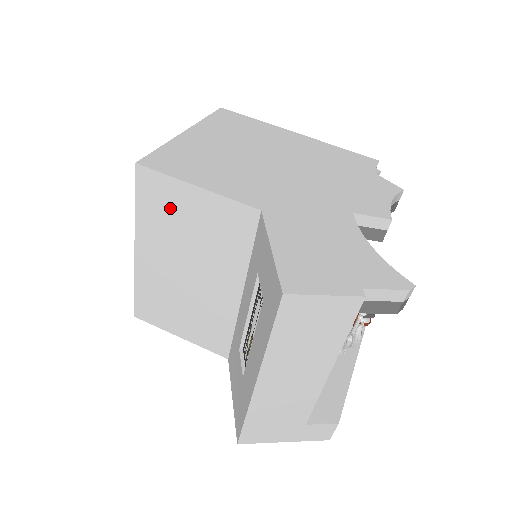
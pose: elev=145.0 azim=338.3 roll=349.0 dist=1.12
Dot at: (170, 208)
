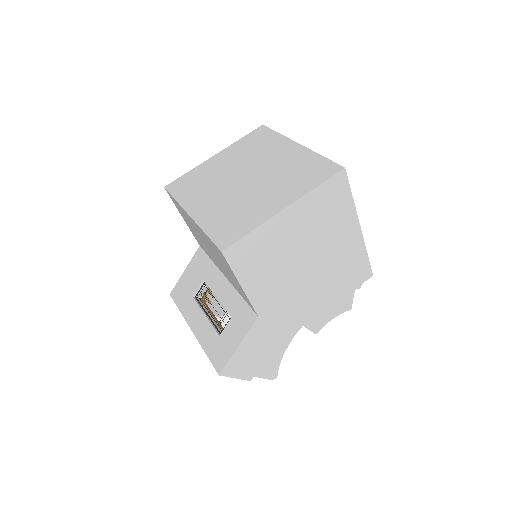
Dot at: (222, 260)
